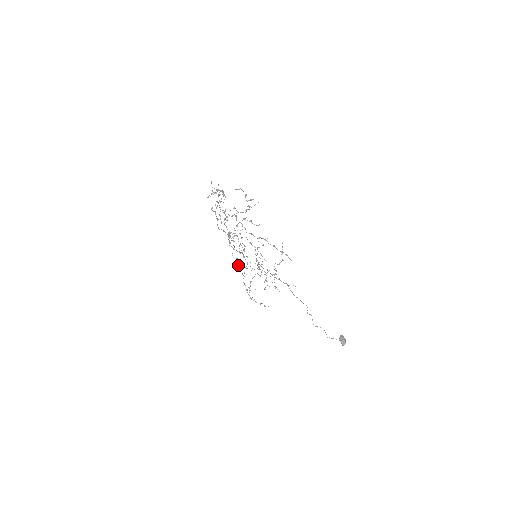
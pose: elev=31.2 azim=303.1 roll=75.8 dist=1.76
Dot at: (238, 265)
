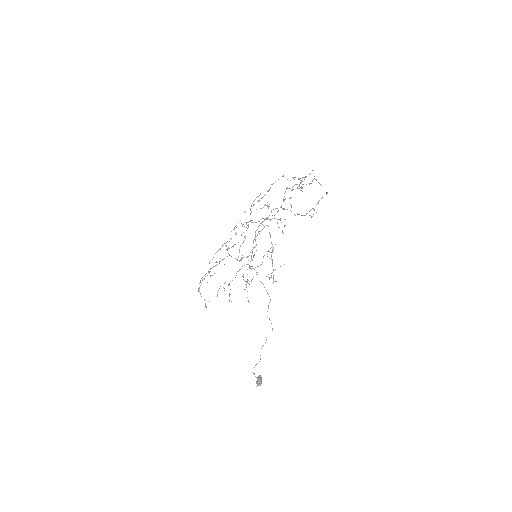
Dot at: occluded
